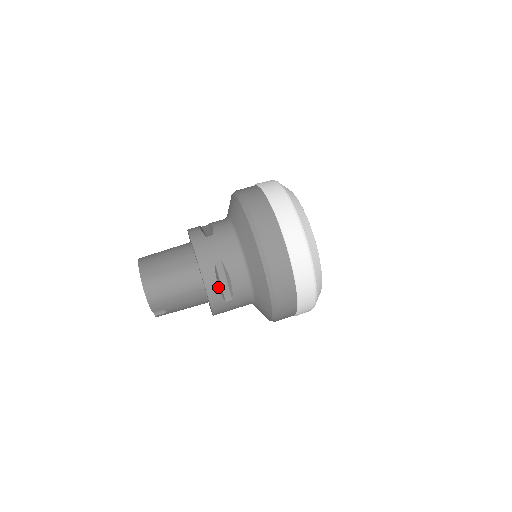
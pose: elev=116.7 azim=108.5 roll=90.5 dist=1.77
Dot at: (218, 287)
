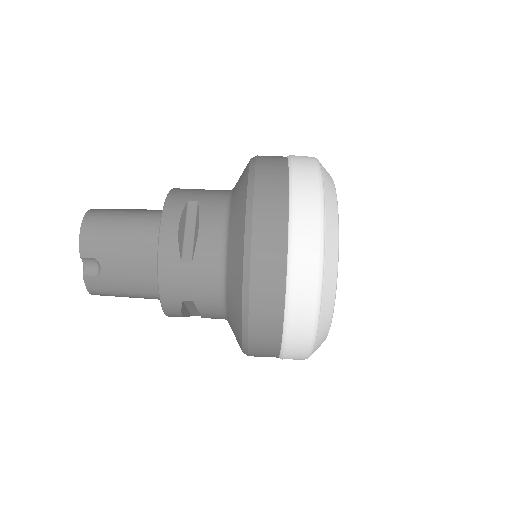
Dot at: (178, 230)
